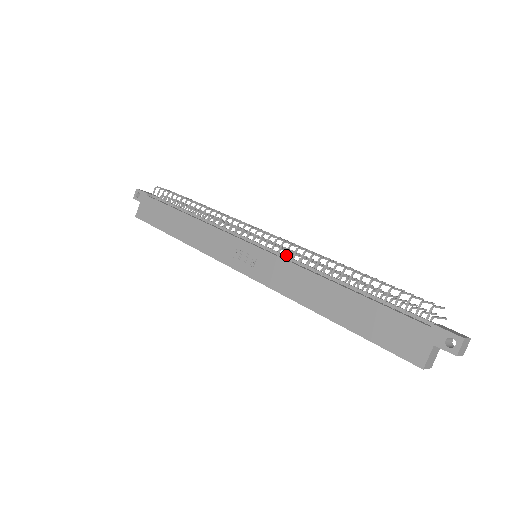
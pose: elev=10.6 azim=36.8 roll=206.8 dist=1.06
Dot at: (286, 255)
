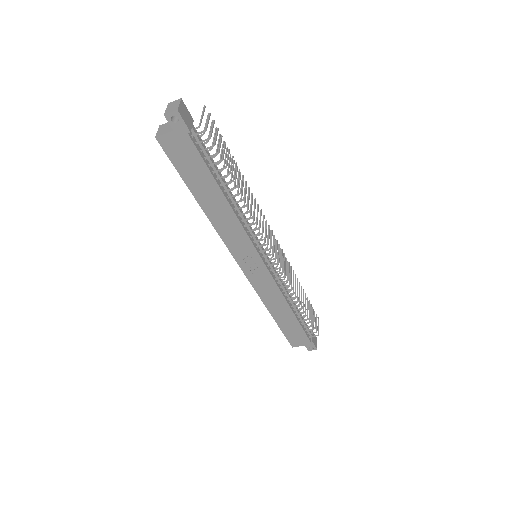
Dot at: (278, 279)
